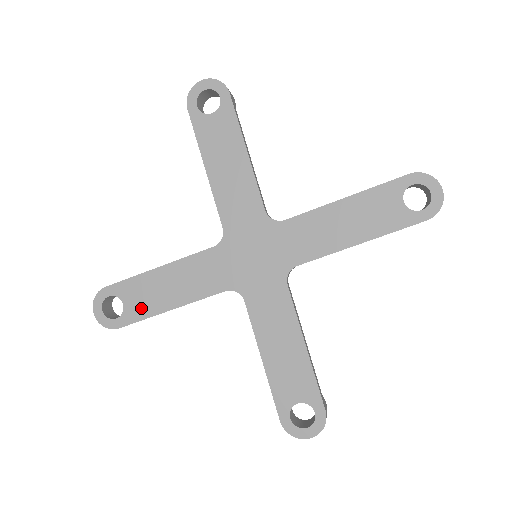
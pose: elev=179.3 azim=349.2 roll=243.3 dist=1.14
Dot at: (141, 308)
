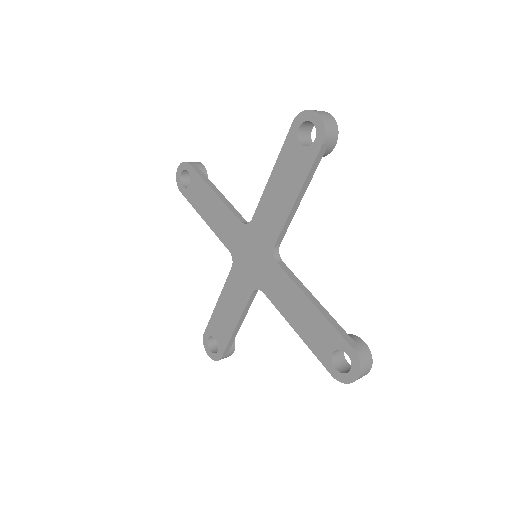
Dot at: (223, 336)
